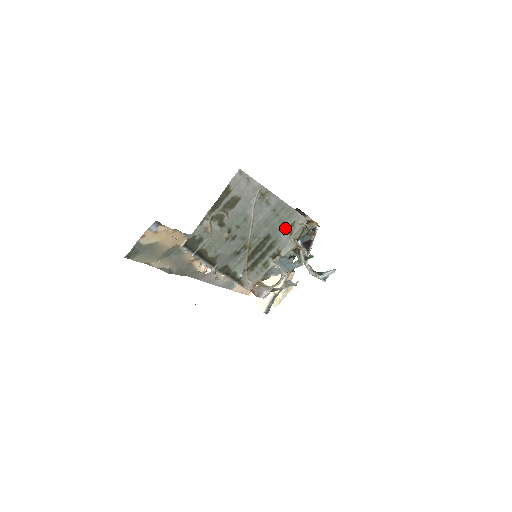
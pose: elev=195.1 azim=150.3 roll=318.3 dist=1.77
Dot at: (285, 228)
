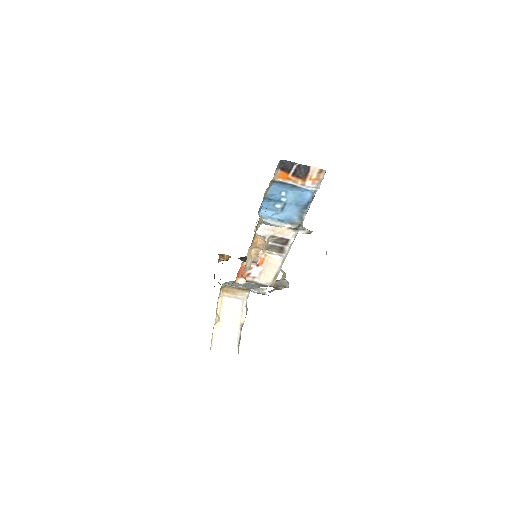
Dot at: occluded
